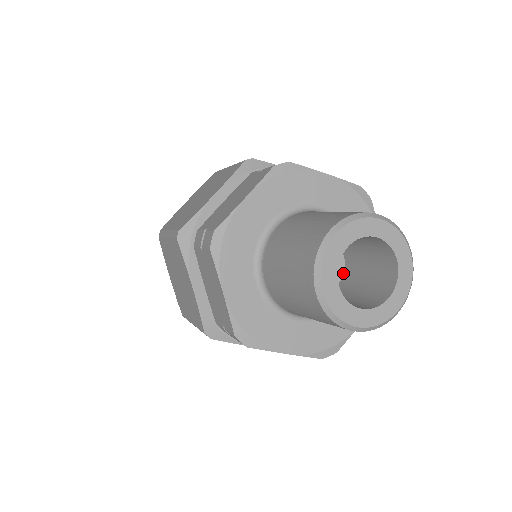
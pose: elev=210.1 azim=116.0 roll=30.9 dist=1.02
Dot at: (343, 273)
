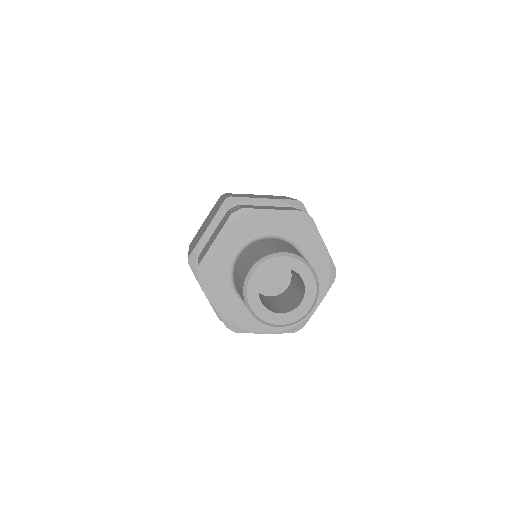
Dot at: (291, 278)
